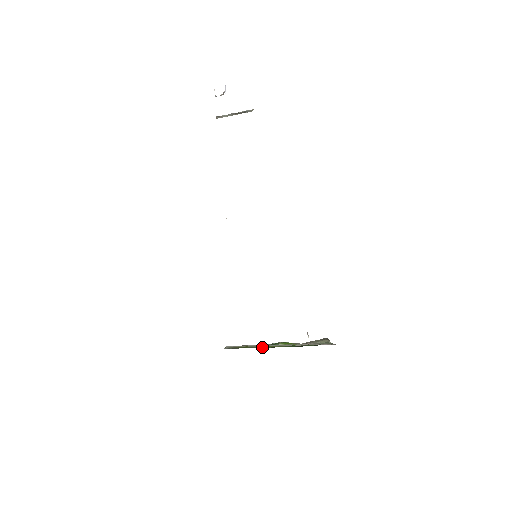
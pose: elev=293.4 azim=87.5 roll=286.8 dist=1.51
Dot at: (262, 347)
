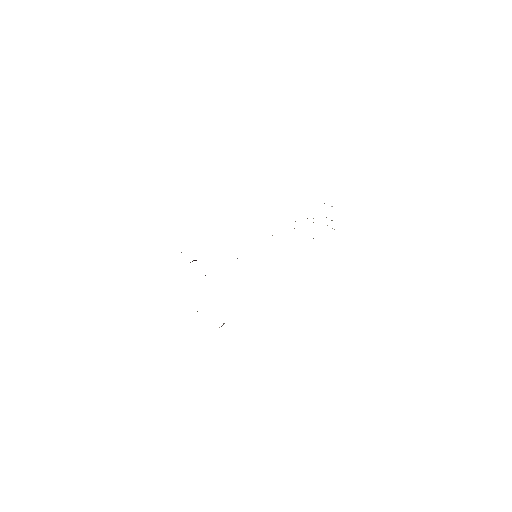
Dot at: occluded
